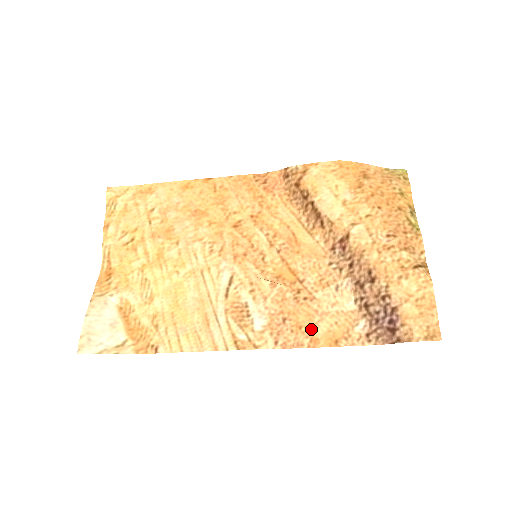
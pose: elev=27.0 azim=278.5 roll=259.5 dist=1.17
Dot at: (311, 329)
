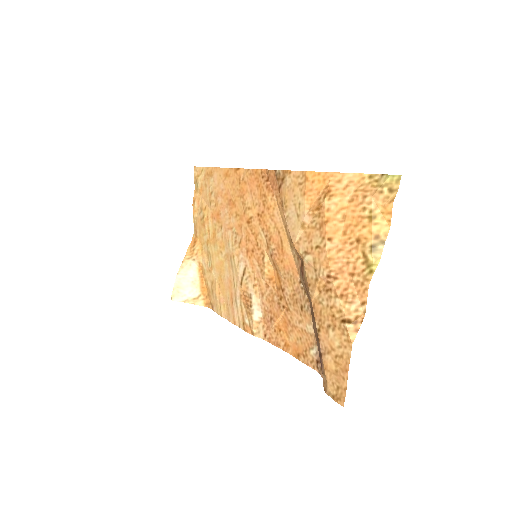
Dot at: (286, 335)
